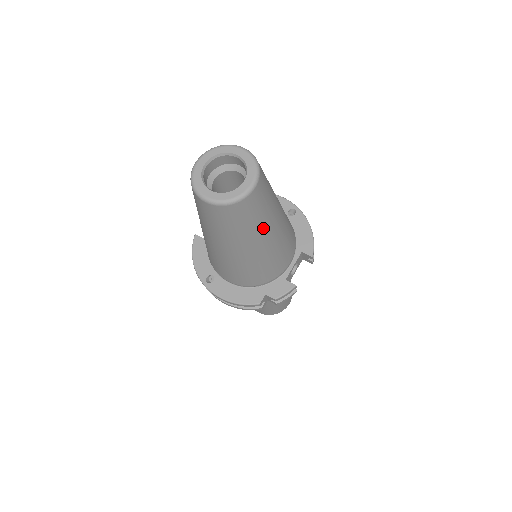
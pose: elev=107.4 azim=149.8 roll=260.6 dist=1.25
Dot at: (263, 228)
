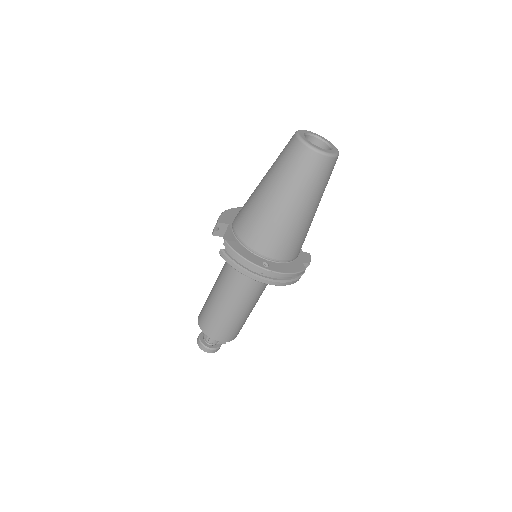
Dot at: occluded
